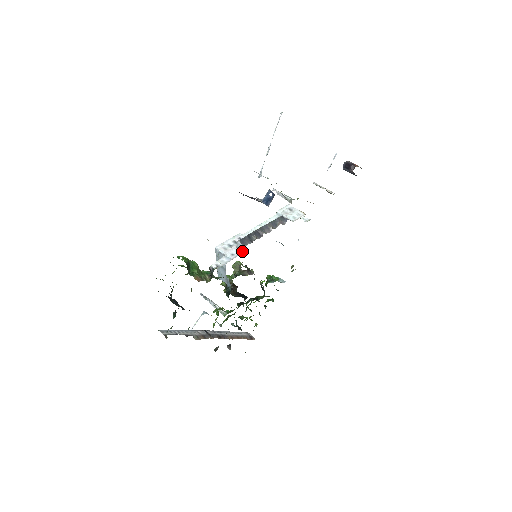
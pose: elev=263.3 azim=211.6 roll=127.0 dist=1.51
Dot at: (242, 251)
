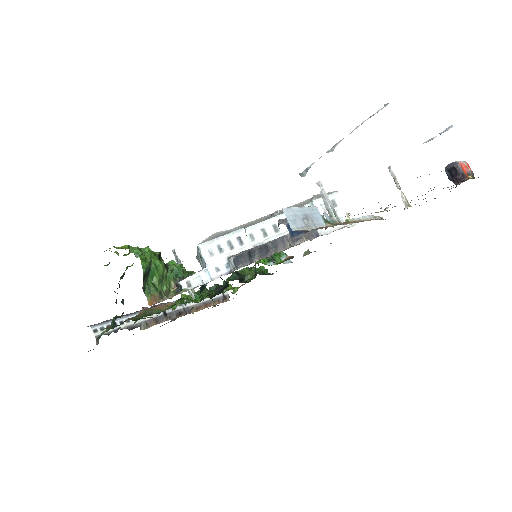
Dot at: (232, 271)
